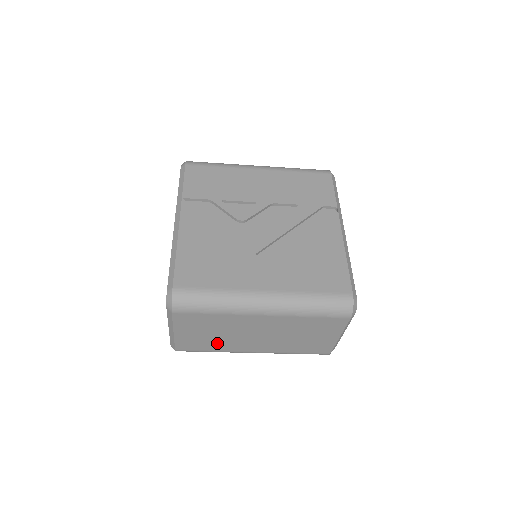
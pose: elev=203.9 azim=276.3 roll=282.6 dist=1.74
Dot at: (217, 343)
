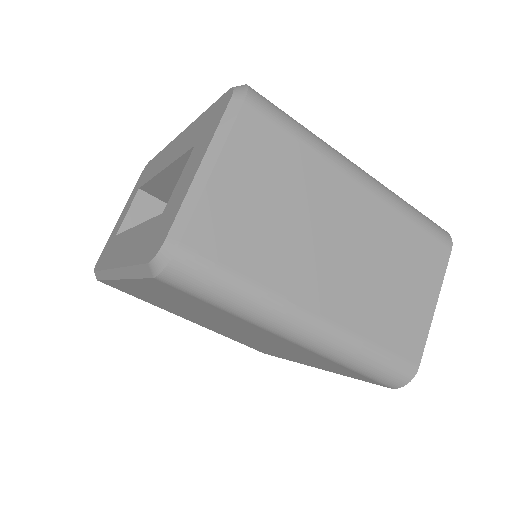
Dot at: (269, 249)
